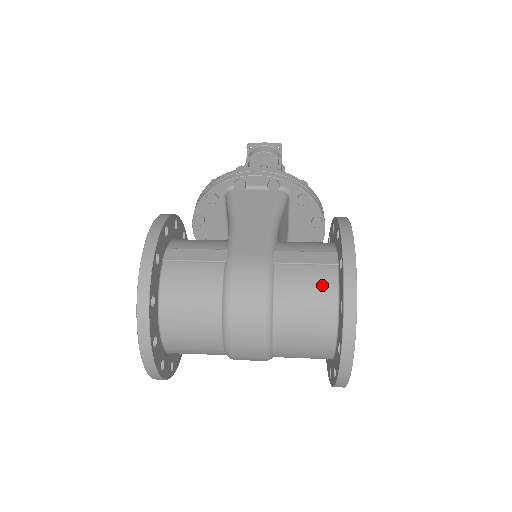
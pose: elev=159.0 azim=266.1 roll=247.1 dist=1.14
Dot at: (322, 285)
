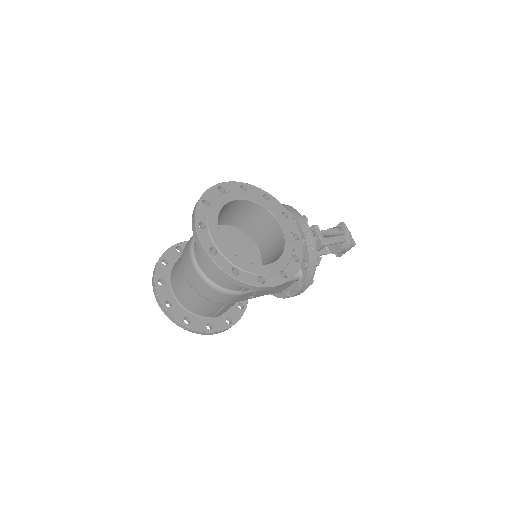
Dot at: occluded
